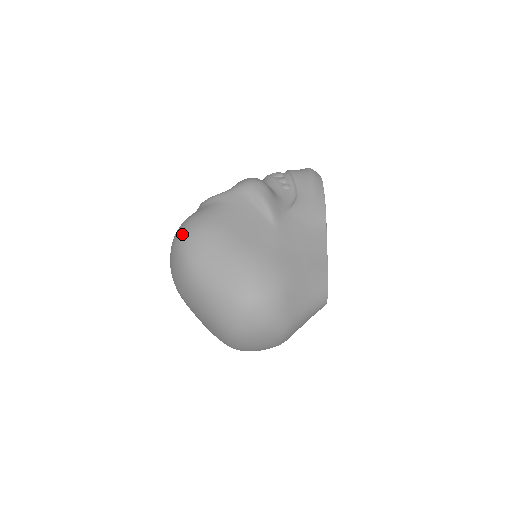
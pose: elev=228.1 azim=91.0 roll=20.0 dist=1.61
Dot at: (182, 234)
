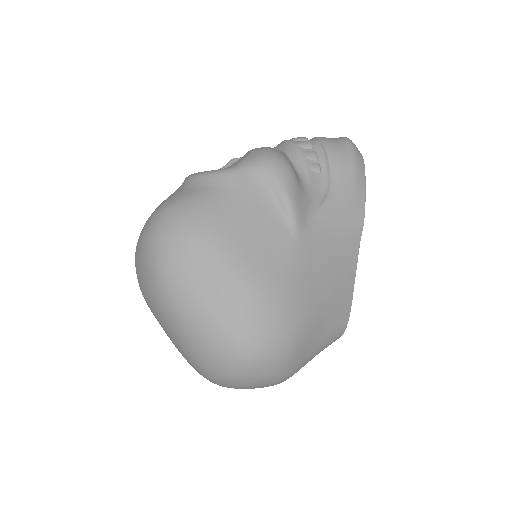
Dot at: (159, 231)
